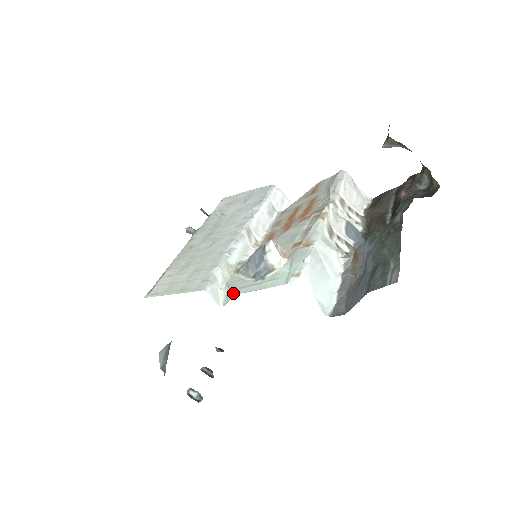
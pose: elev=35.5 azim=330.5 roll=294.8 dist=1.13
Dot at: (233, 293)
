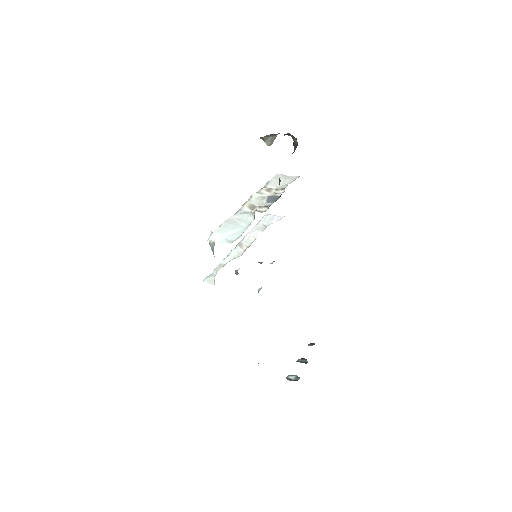
Dot at: occluded
